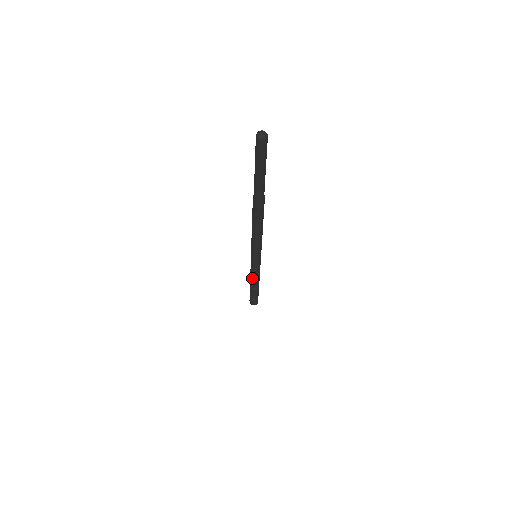
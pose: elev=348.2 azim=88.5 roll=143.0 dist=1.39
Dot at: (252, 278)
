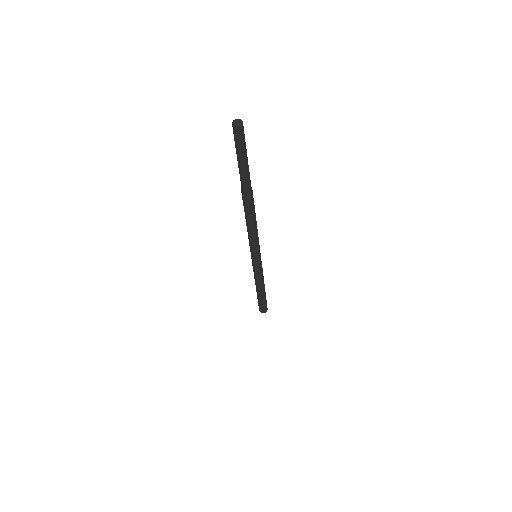
Dot at: (256, 281)
